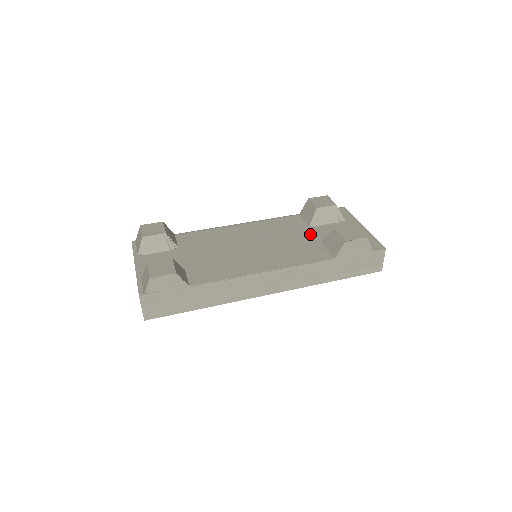
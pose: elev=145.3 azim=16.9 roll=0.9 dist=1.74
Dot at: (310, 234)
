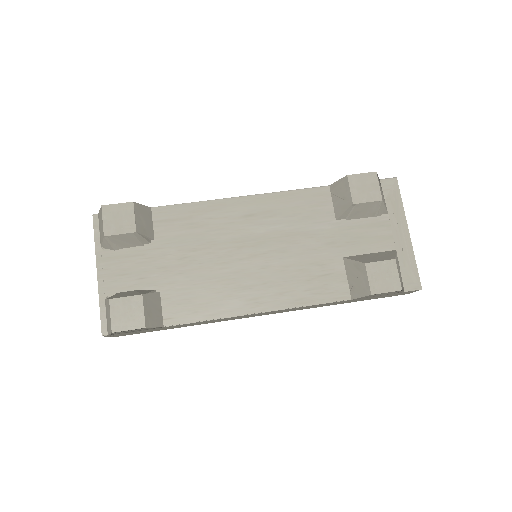
Dot at: (333, 239)
